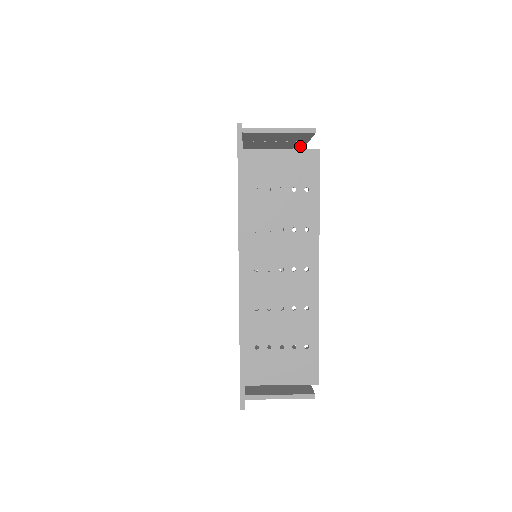
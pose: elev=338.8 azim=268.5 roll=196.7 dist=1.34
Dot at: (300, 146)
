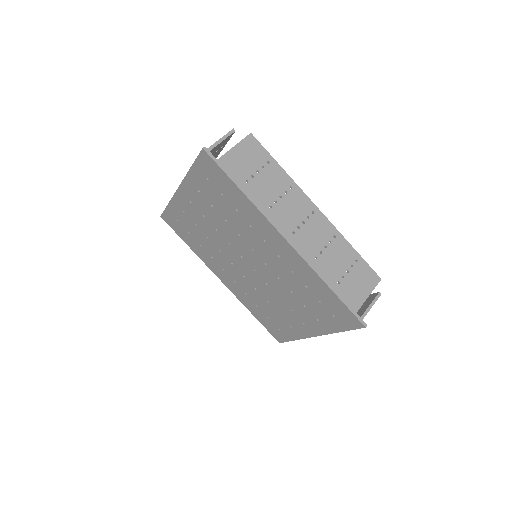
Dot at: (343, 243)
